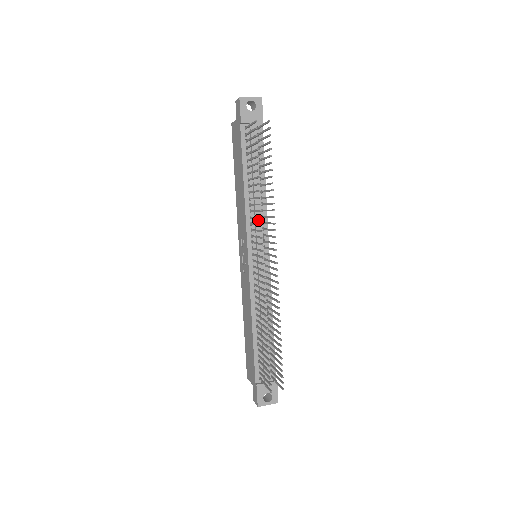
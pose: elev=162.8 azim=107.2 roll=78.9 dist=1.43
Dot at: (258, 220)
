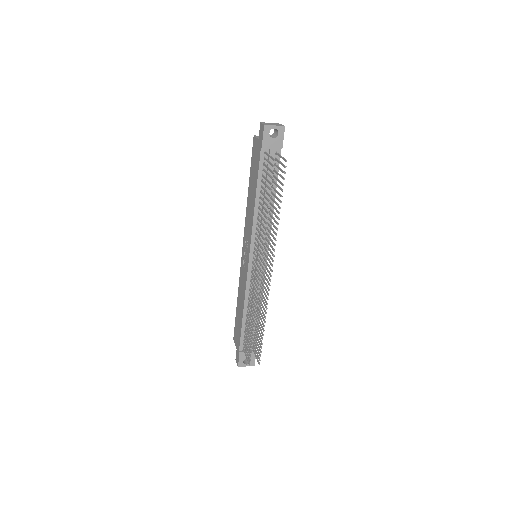
Dot at: occluded
